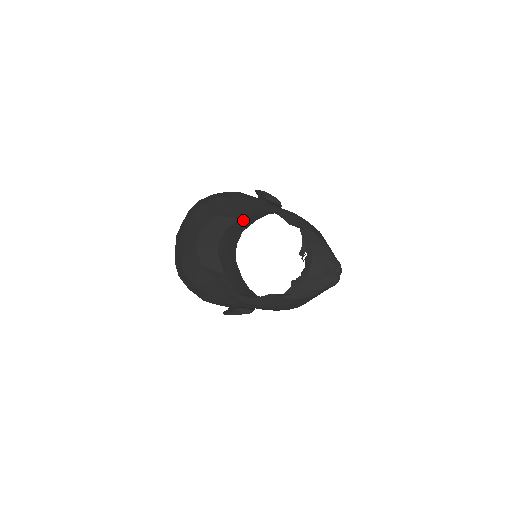
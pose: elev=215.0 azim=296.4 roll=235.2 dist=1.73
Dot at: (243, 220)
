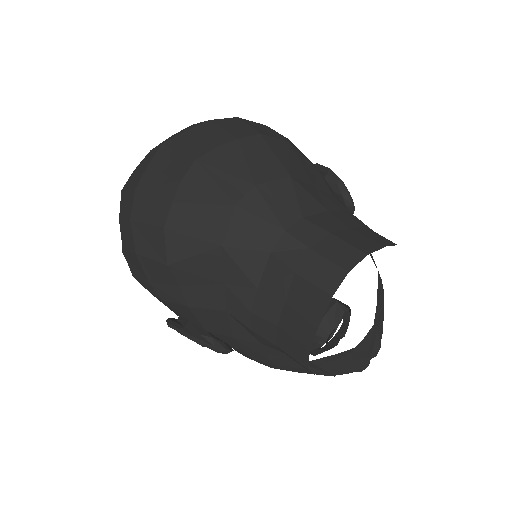
Dot at: (340, 220)
